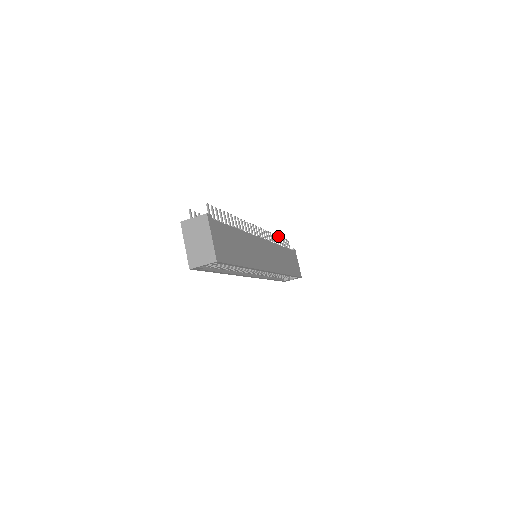
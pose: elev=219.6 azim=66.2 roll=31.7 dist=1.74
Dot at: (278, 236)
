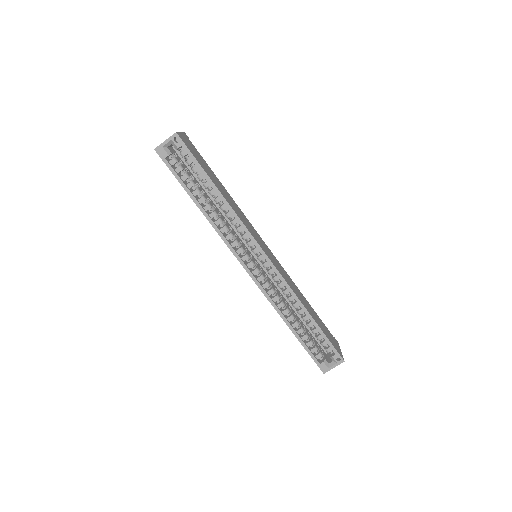
Dot at: occluded
